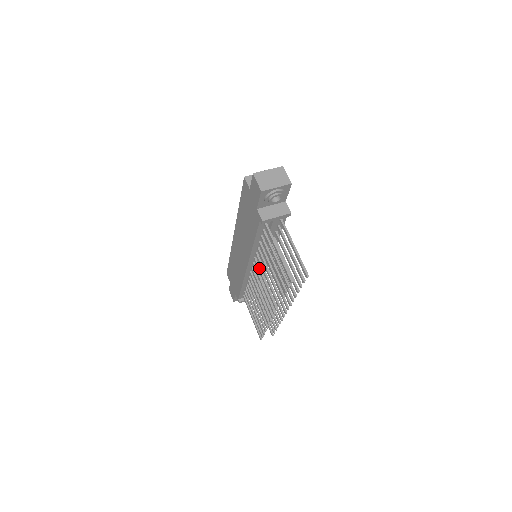
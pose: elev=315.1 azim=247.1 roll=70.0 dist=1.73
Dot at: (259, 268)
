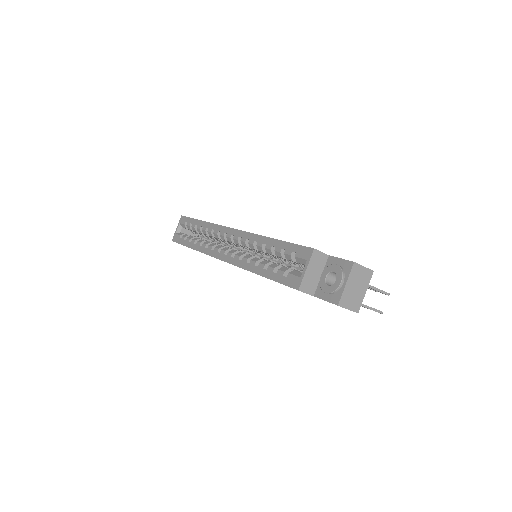
Dot at: occluded
